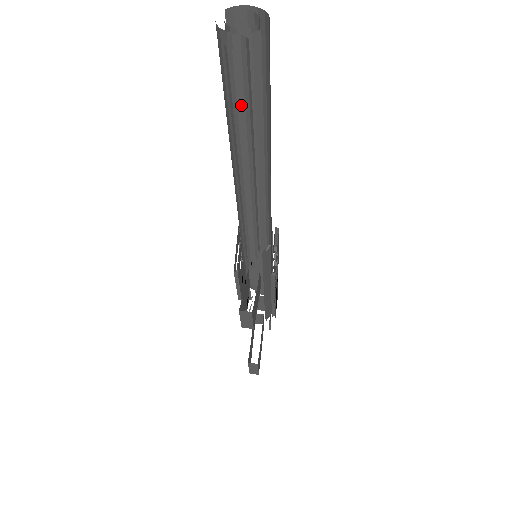
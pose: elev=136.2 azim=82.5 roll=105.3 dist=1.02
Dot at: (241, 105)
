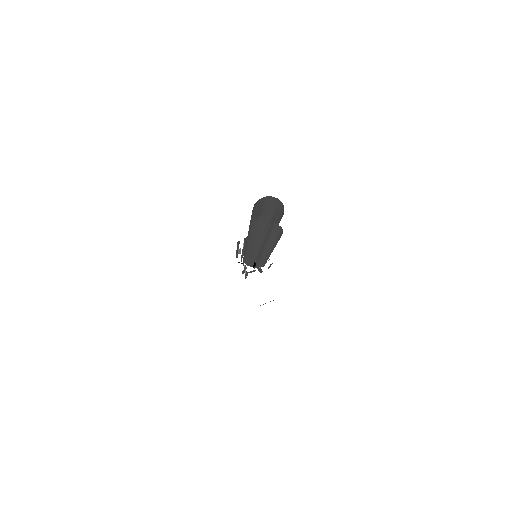
Dot at: (275, 244)
